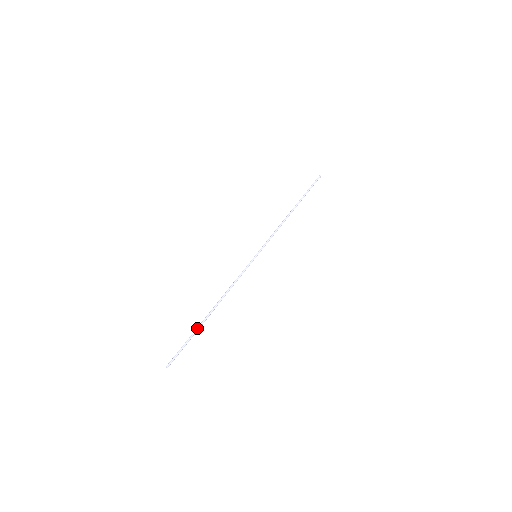
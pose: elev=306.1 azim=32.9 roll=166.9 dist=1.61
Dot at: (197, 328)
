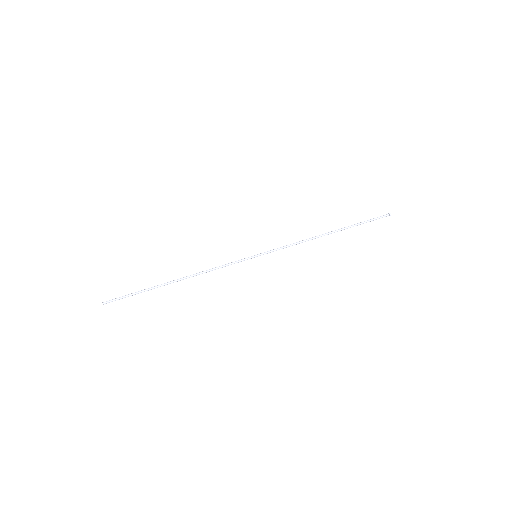
Dot at: (152, 288)
